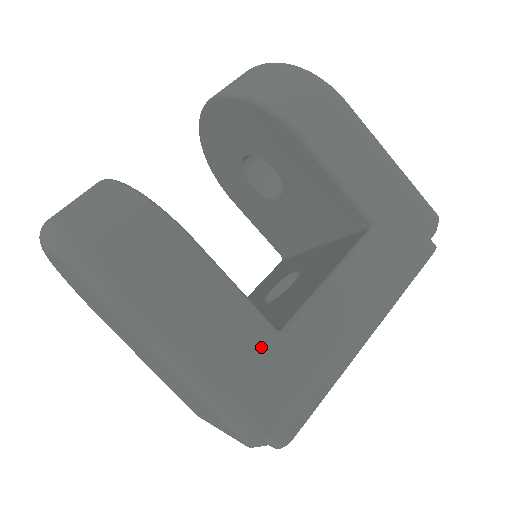
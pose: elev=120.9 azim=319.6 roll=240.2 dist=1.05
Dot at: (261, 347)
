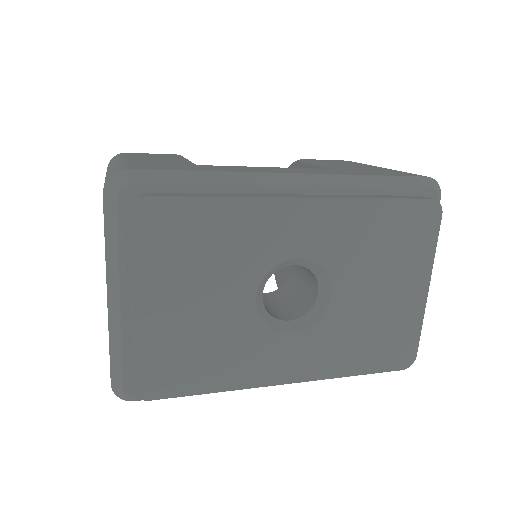
Dot at: (174, 163)
